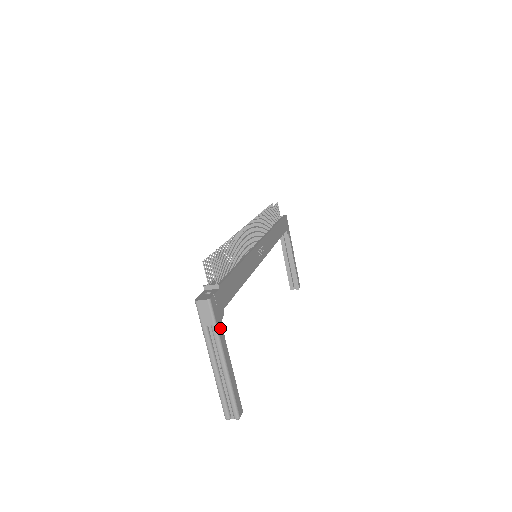
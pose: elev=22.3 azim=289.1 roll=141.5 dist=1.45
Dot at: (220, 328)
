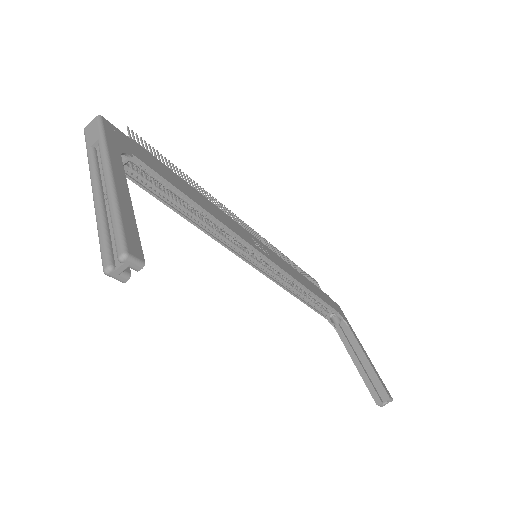
Dot at: (114, 149)
